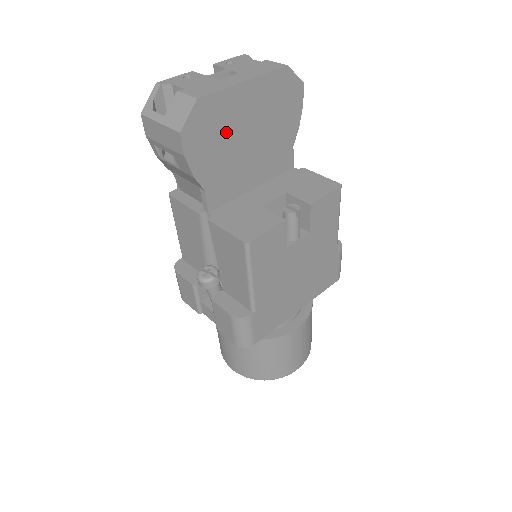
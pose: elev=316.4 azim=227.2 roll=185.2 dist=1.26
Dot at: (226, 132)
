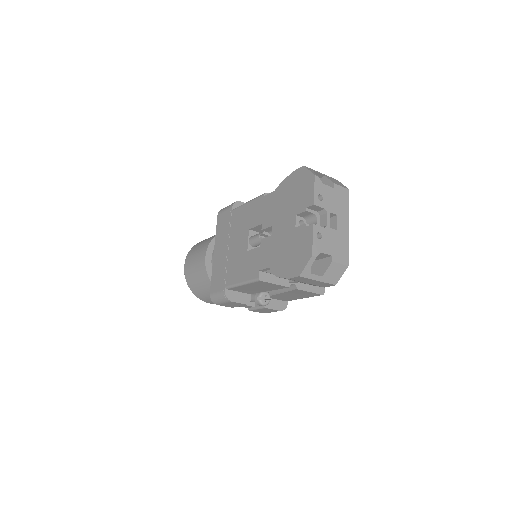
Dot at: occluded
